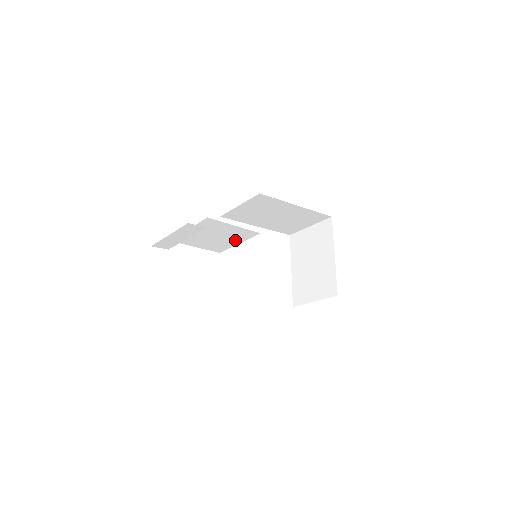
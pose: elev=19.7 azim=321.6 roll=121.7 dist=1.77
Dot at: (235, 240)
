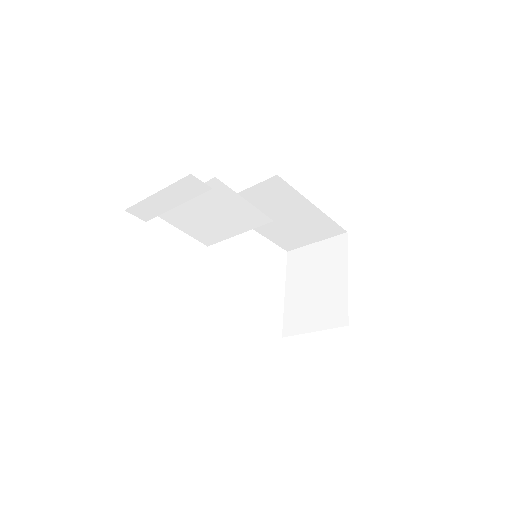
Dot at: (236, 227)
